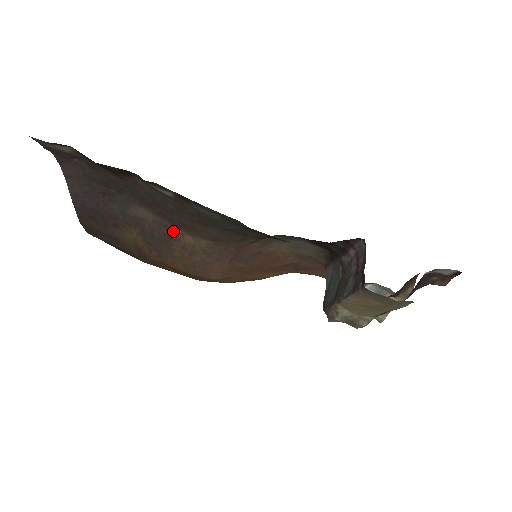
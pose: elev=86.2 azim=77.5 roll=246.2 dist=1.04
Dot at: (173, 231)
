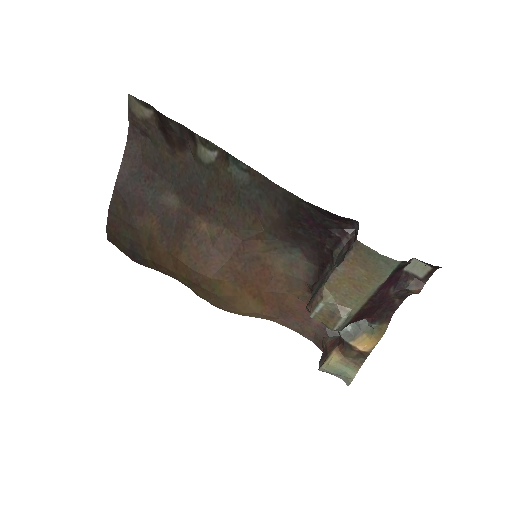
Dot at: (192, 218)
